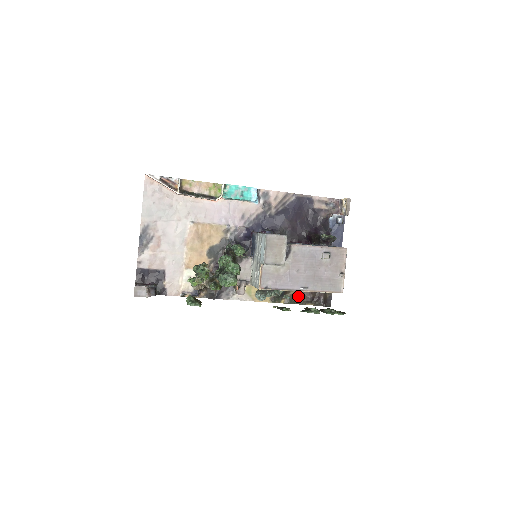
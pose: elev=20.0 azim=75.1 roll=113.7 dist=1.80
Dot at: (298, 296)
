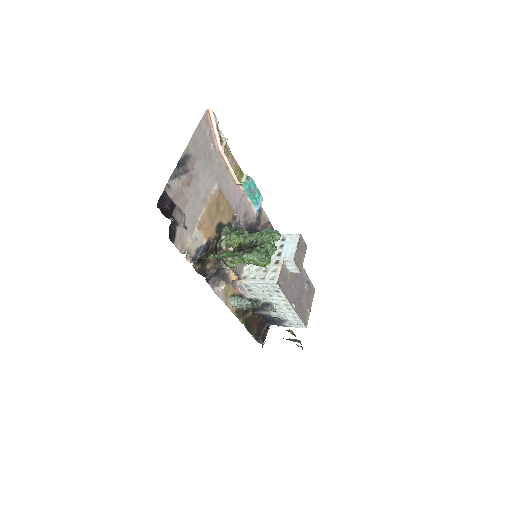
Dot at: (250, 322)
